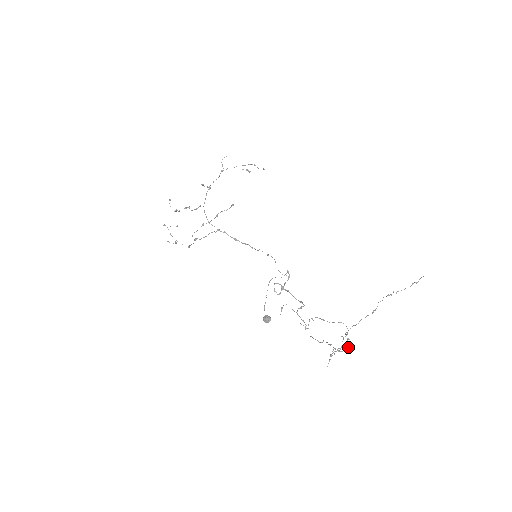
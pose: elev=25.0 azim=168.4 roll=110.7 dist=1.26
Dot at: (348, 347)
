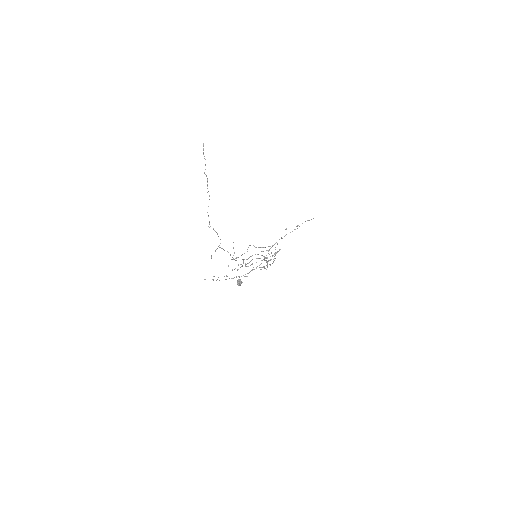
Dot at: (218, 236)
